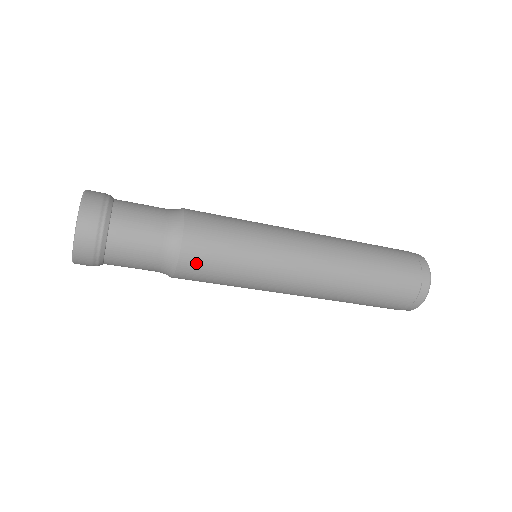
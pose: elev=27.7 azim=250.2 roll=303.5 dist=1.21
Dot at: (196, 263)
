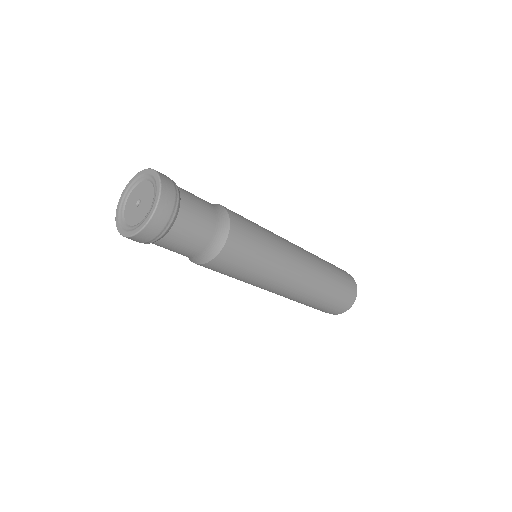
Dot at: (214, 268)
